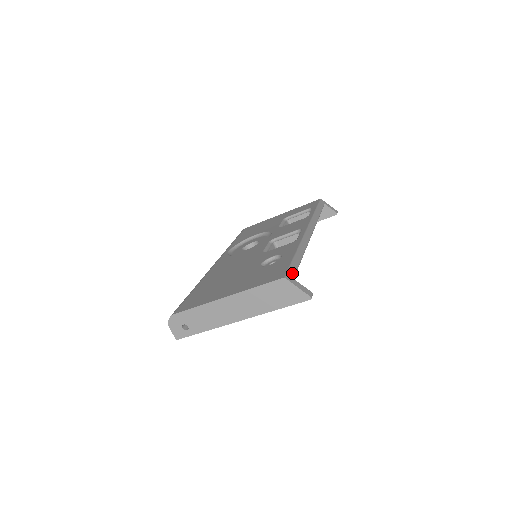
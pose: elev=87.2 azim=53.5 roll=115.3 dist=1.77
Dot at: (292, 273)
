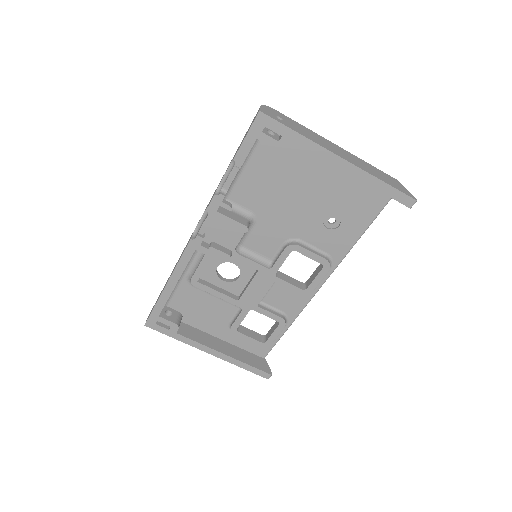
Dot at: (389, 197)
